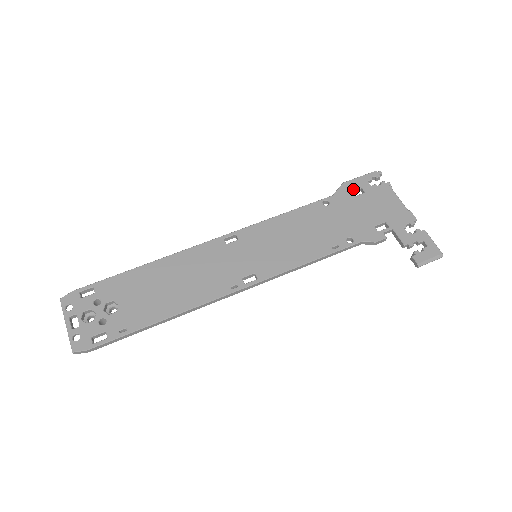
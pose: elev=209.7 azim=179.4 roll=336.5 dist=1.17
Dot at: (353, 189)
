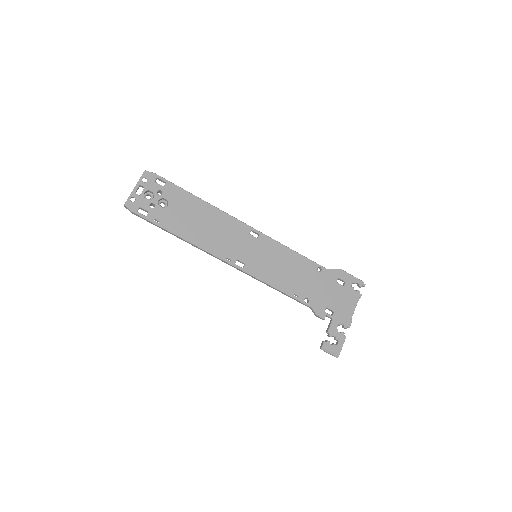
Dot at: (341, 278)
